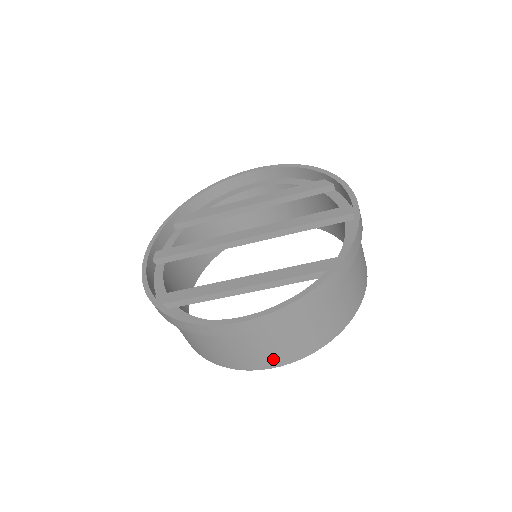
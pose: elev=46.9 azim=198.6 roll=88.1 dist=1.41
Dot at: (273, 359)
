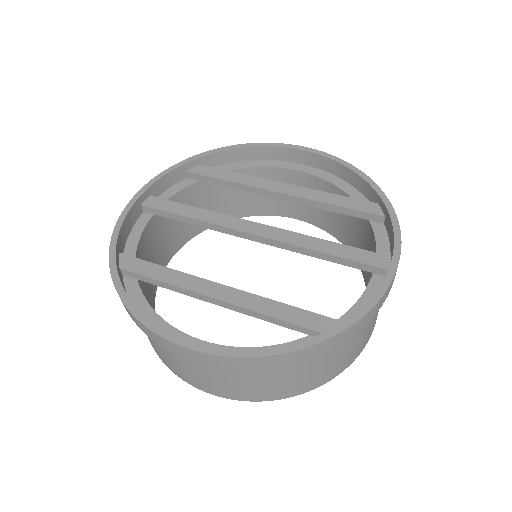
Dot at: (214, 388)
